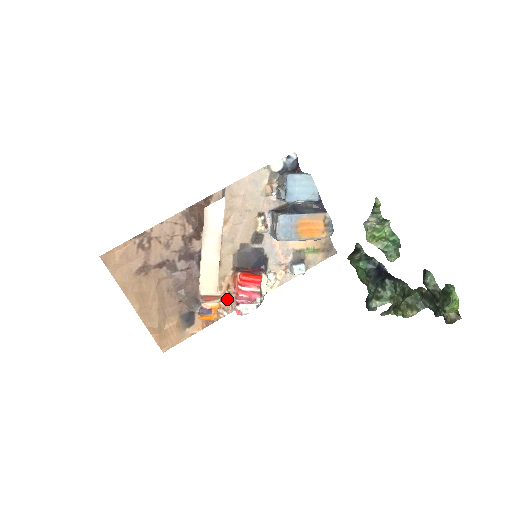
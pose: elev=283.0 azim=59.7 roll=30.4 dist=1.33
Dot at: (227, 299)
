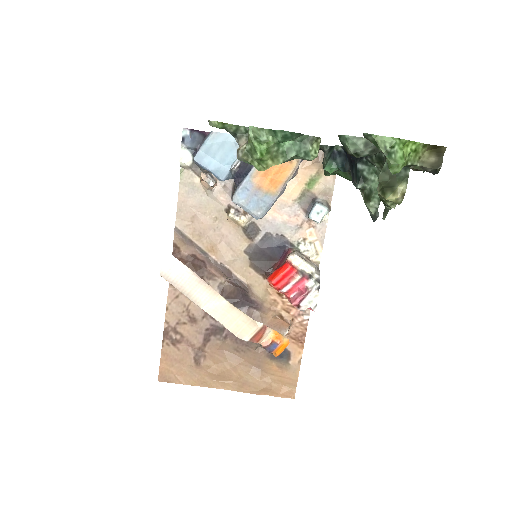
Dot at: (292, 305)
